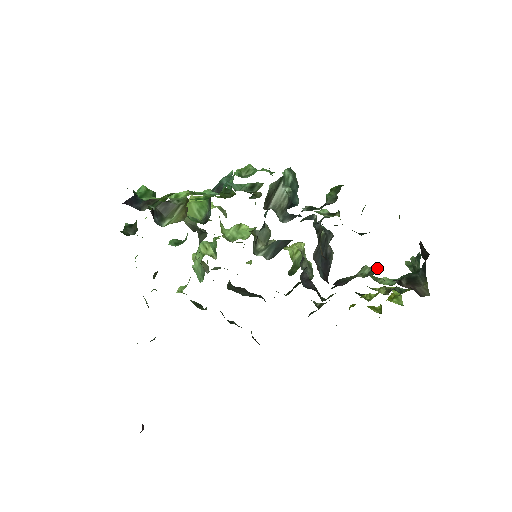
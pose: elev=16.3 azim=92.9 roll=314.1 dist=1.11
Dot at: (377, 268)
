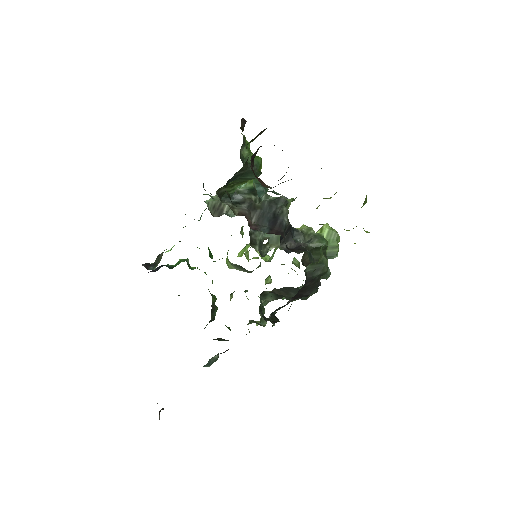
Dot at: (272, 191)
